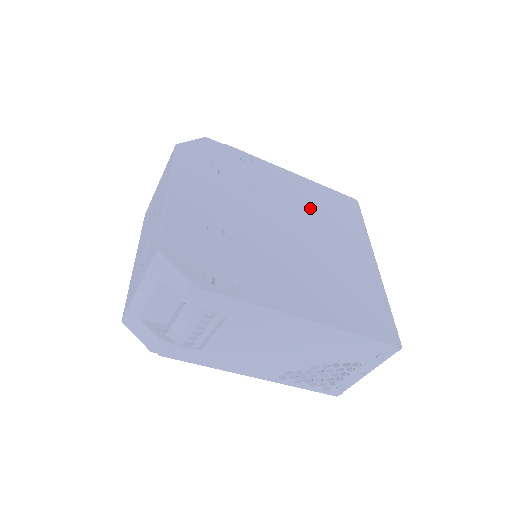
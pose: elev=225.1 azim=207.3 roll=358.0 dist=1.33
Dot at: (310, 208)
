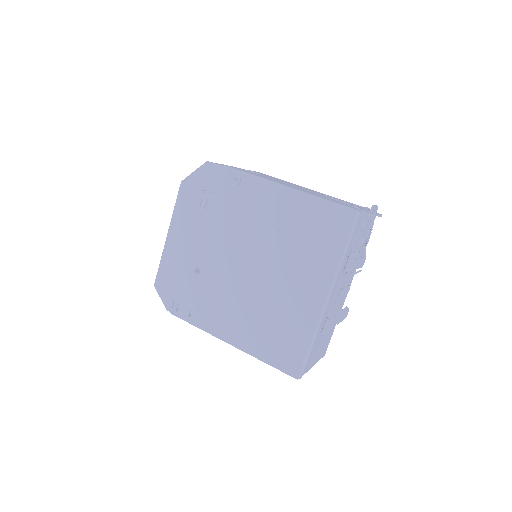
Dot at: (280, 235)
